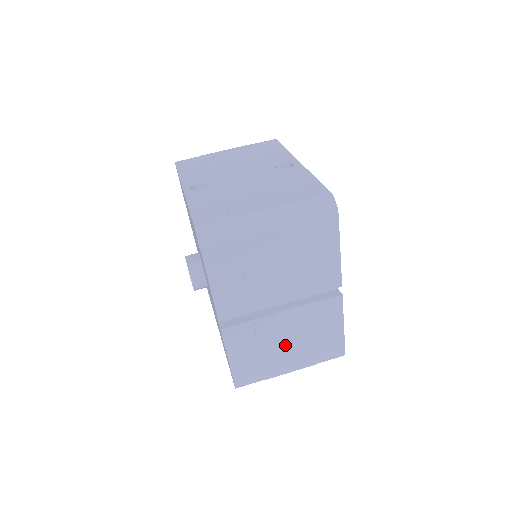
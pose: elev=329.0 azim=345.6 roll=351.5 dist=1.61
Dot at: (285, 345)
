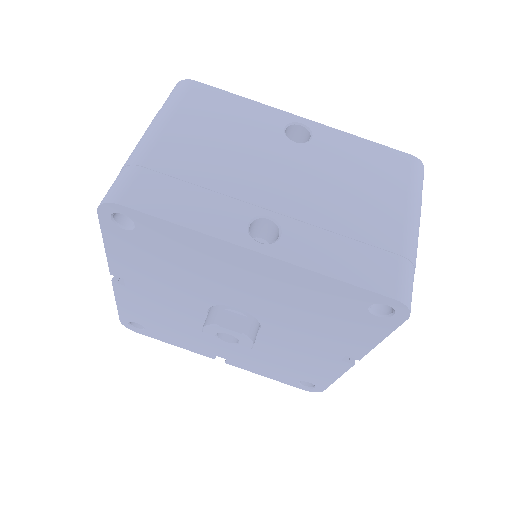
Dot at: occluded
